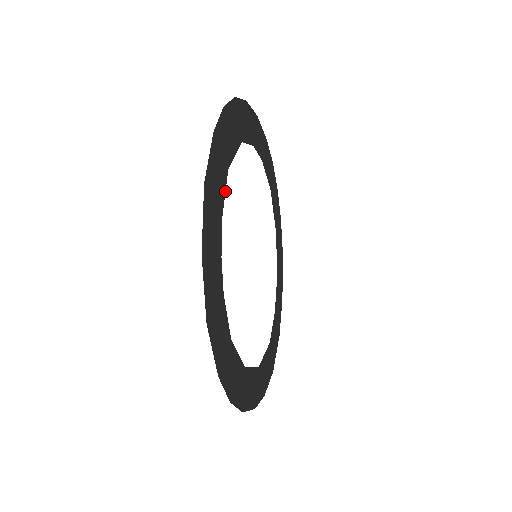
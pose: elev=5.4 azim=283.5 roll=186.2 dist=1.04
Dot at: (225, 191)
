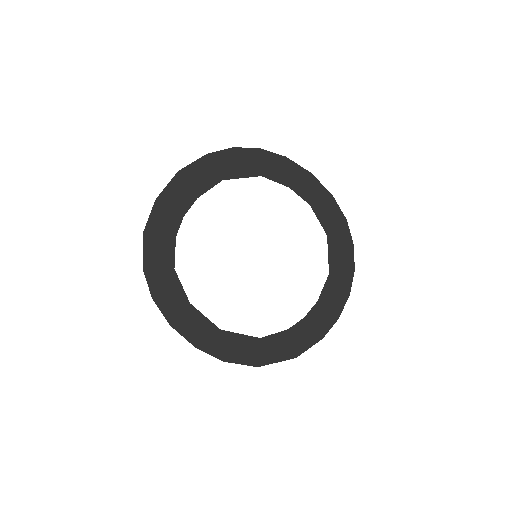
Dot at: occluded
